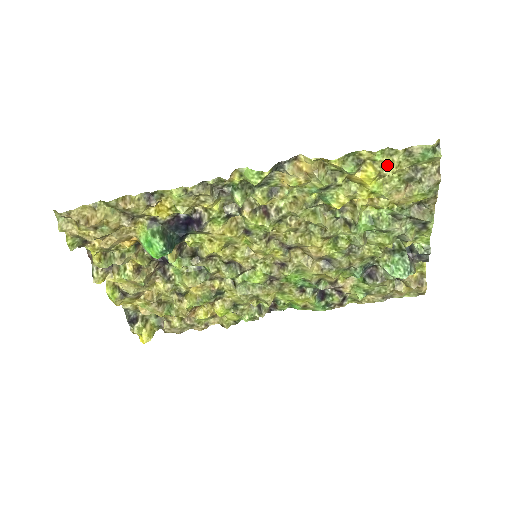
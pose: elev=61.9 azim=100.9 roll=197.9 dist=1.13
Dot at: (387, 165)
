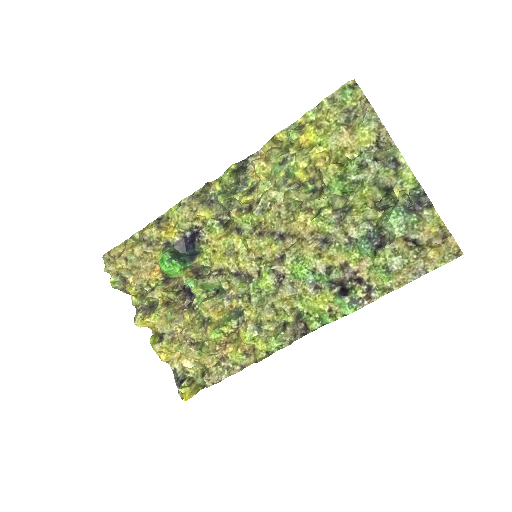
Dot at: (320, 118)
